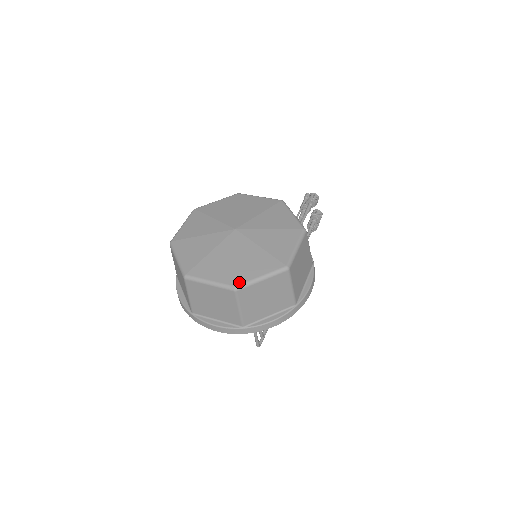
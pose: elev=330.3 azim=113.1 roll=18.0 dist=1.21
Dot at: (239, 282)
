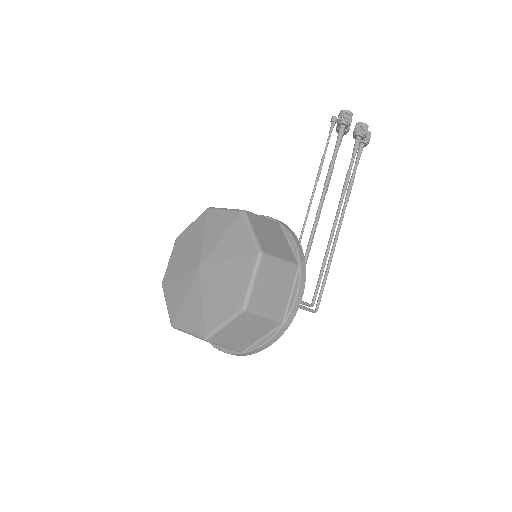
Dot at: (206, 332)
